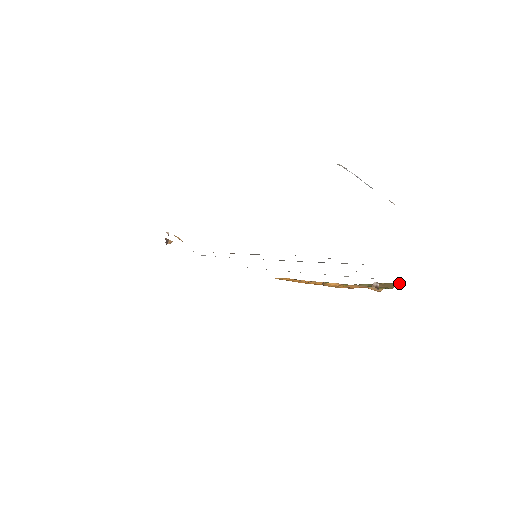
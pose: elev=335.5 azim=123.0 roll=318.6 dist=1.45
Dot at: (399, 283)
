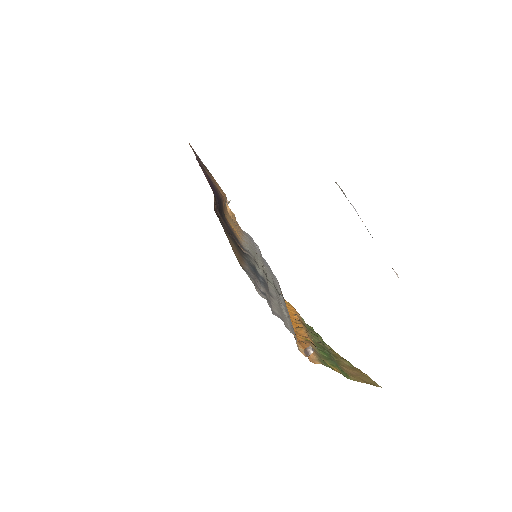
Dot at: (380, 386)
